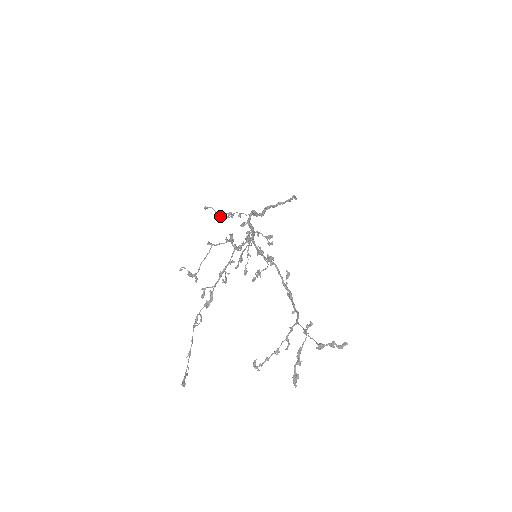
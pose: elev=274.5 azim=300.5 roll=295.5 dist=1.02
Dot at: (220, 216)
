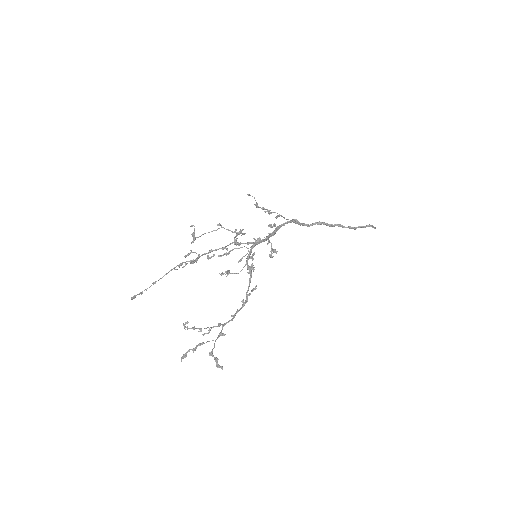
Dot at: (258, 207)
